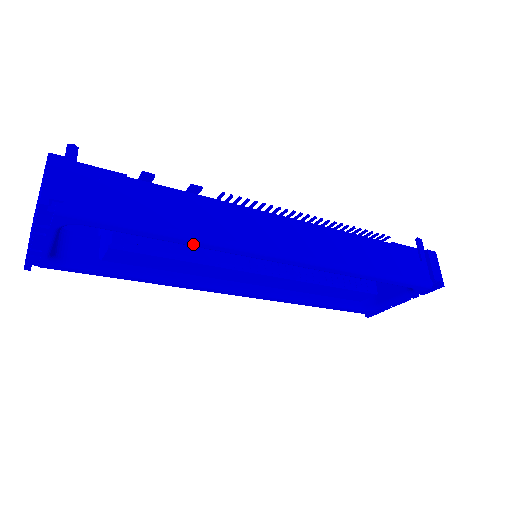
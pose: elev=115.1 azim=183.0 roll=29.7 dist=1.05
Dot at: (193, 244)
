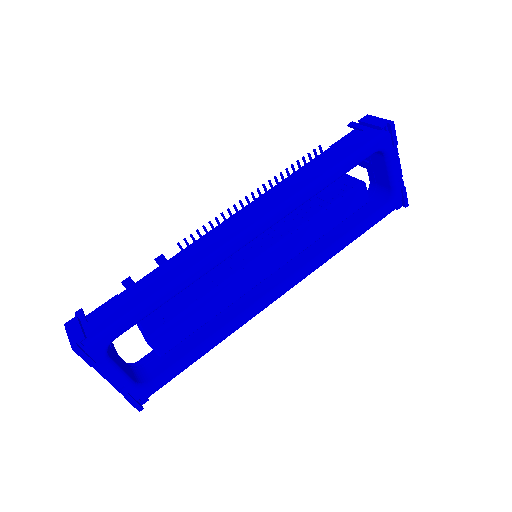
Dot at: (183, 285)
